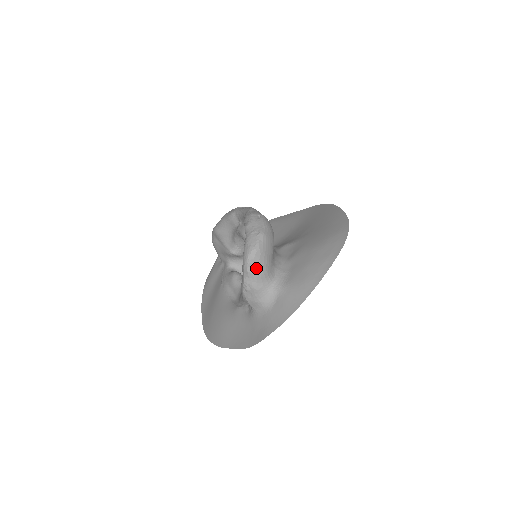
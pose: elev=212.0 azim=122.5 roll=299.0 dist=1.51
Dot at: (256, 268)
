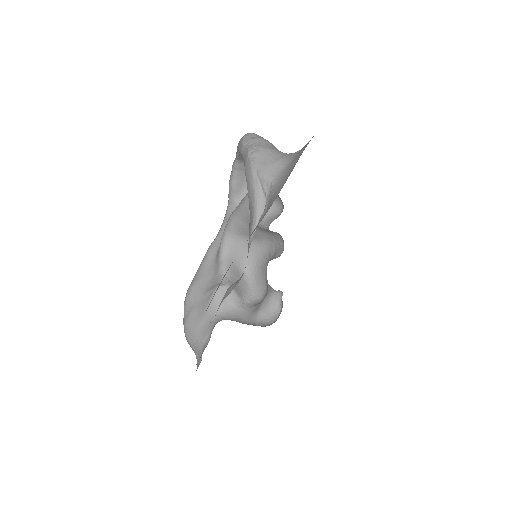
Dot at: (259, 137)
